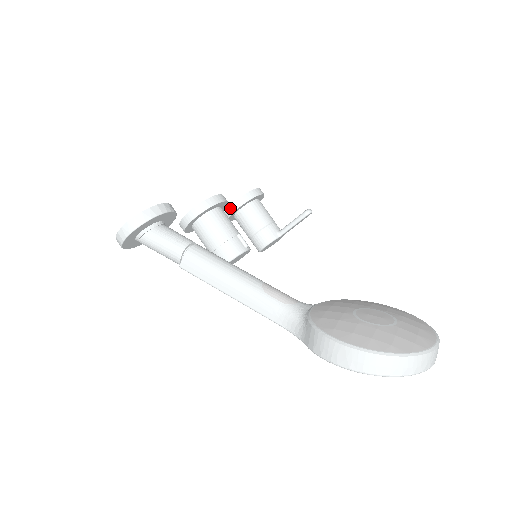
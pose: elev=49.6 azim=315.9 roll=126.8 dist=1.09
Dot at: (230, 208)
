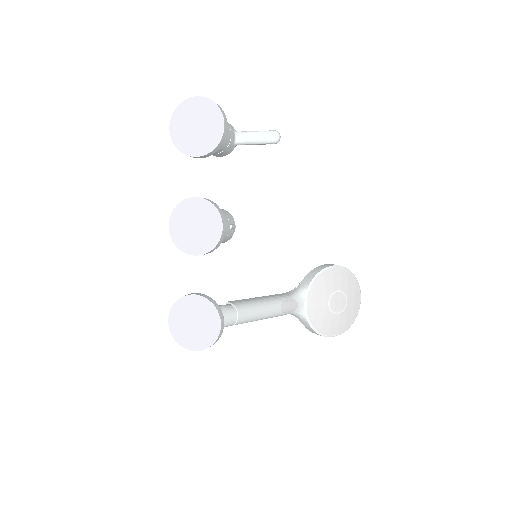
Dot at: (193, 157)
